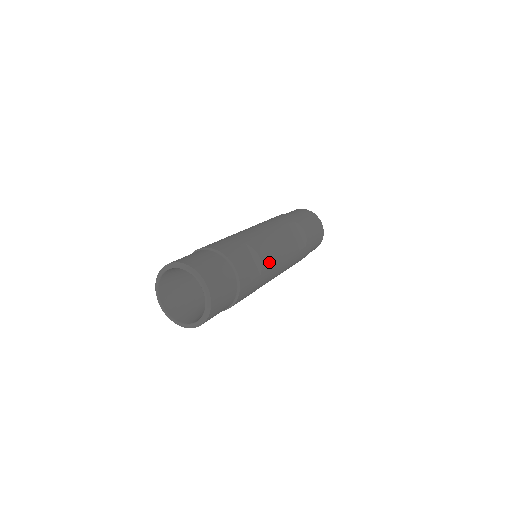
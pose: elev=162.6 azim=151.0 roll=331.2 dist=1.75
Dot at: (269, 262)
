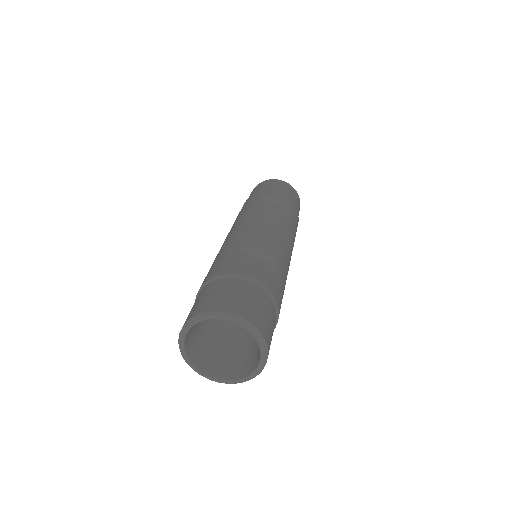
Dot at: (274, 248)
